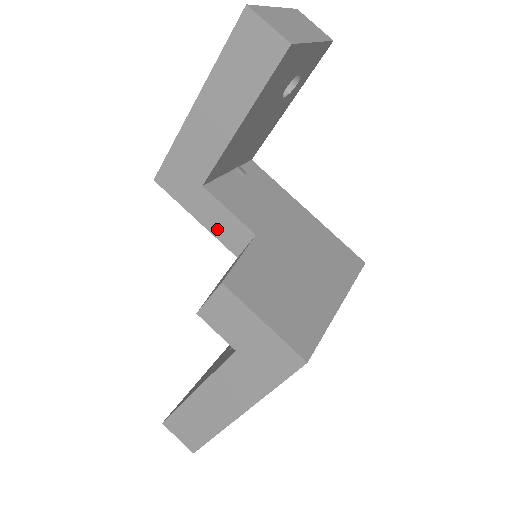
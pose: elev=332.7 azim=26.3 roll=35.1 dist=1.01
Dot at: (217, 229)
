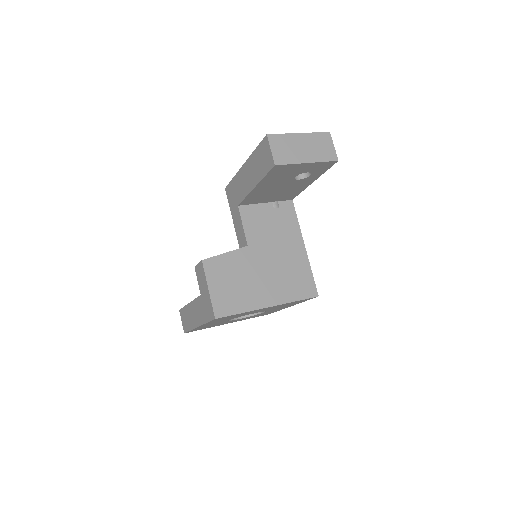
Dot at: (238, 231)
